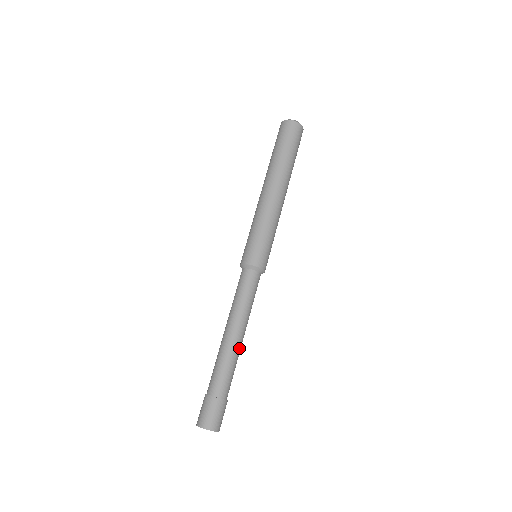
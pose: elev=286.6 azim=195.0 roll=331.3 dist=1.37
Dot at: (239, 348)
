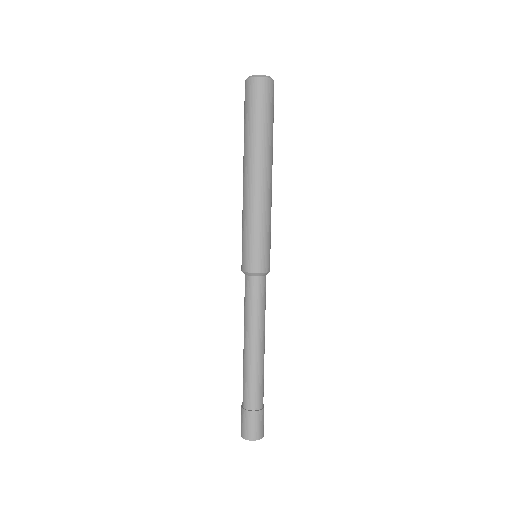
Dot at: (263, 357)
